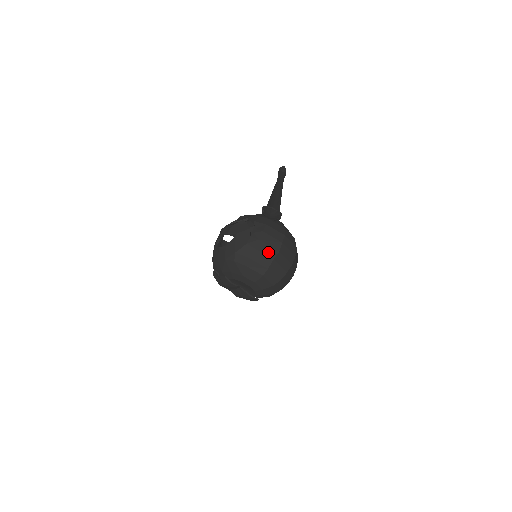
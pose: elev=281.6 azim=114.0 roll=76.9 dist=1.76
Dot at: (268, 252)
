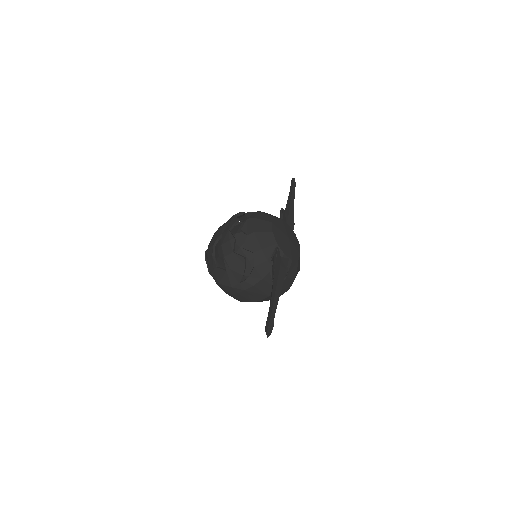
Dot at: (250, 298)
